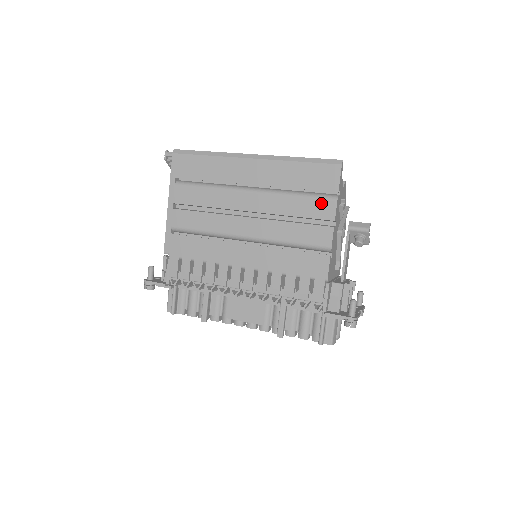
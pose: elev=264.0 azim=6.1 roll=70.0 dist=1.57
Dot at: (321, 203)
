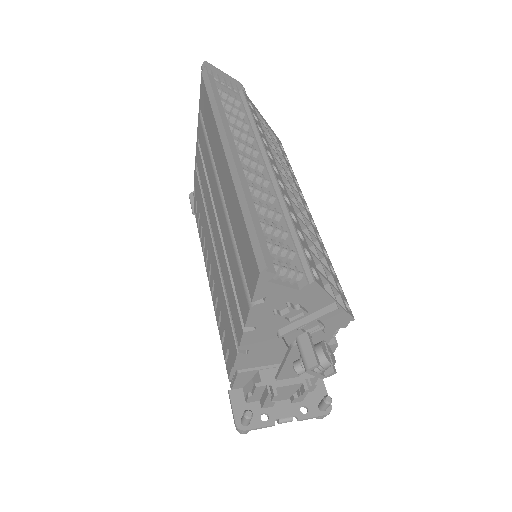
Dot at: (242, 291)
